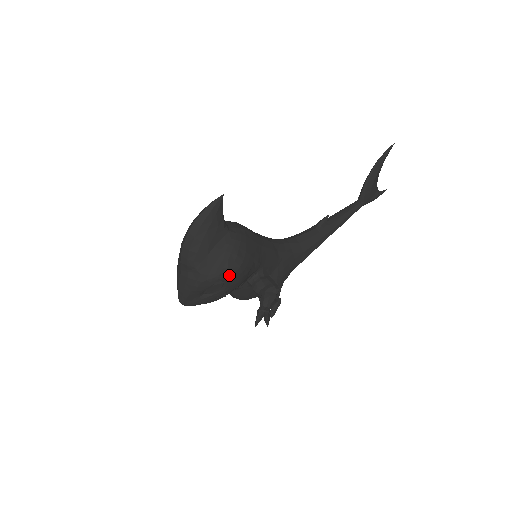
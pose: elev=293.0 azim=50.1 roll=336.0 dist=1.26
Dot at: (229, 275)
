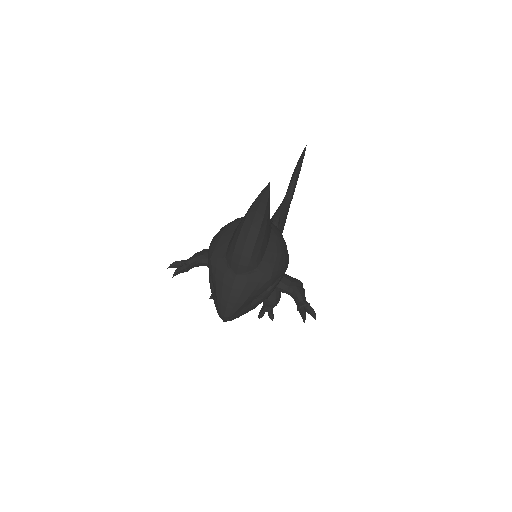
Dot at: (284, 270)
